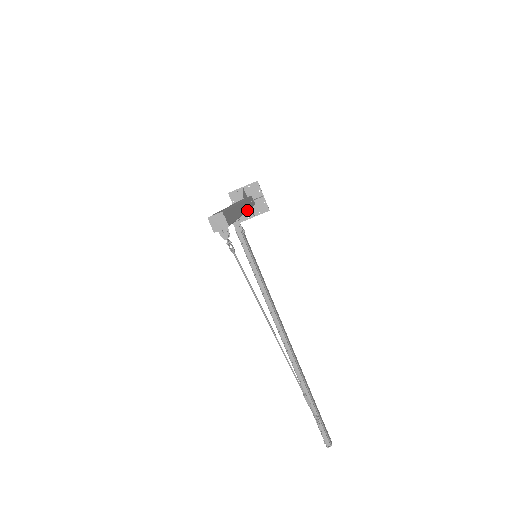
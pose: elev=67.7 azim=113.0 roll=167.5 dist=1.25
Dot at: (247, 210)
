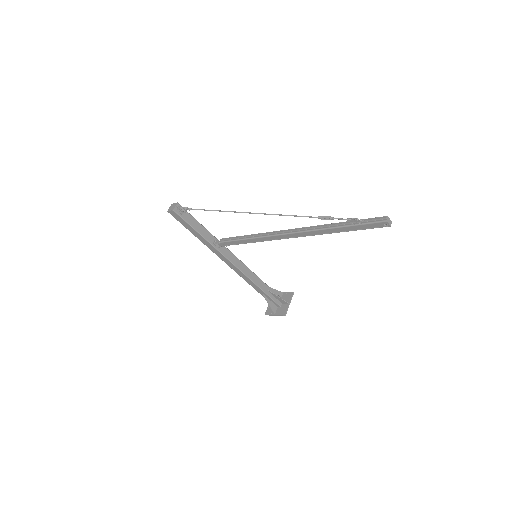
Dot at: (245, 266)
